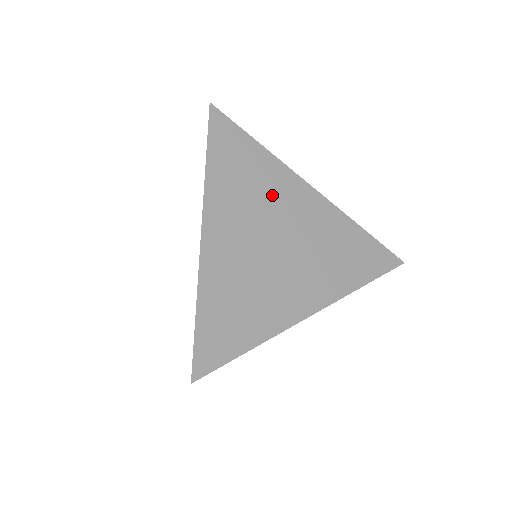
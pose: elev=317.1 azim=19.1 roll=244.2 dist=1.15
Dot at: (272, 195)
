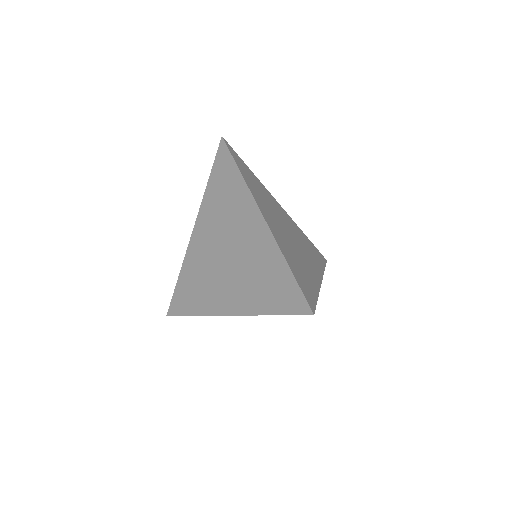
Dot at: (272, 204)
